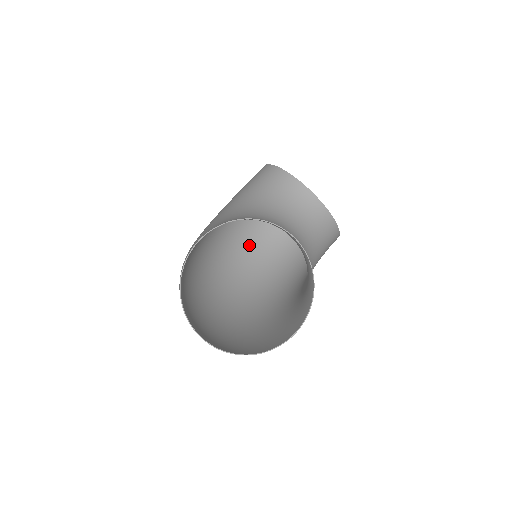
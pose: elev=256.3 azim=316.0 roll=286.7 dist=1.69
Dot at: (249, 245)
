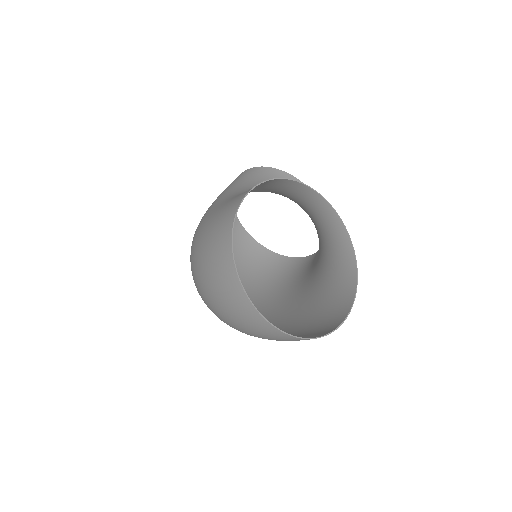
Dot at: occluded
